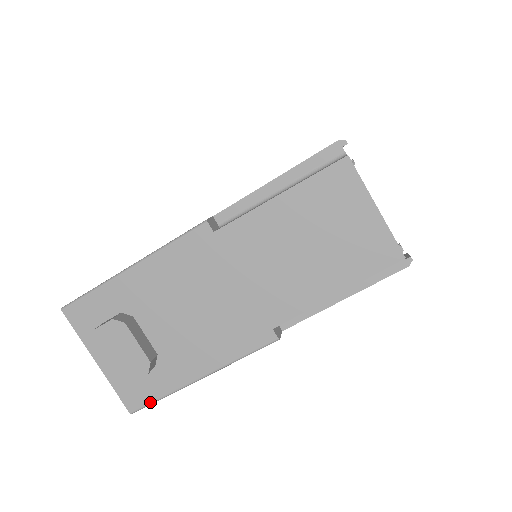
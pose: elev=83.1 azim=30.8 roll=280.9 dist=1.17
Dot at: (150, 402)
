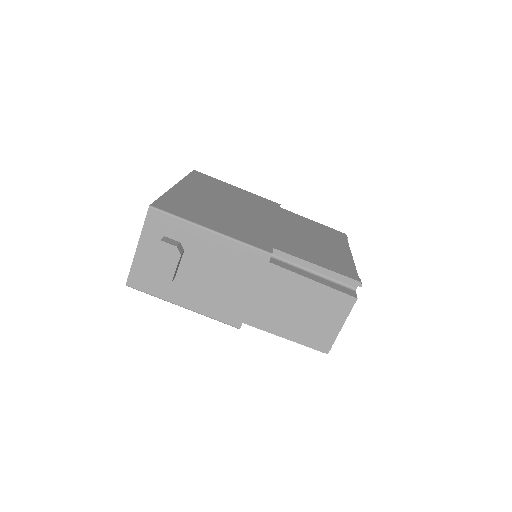
Dot at: (144, 291)
